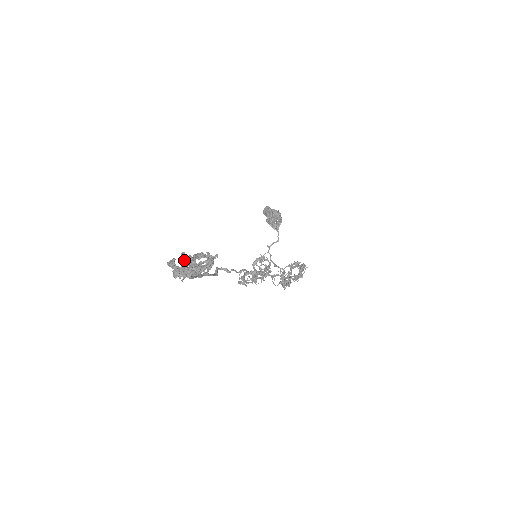
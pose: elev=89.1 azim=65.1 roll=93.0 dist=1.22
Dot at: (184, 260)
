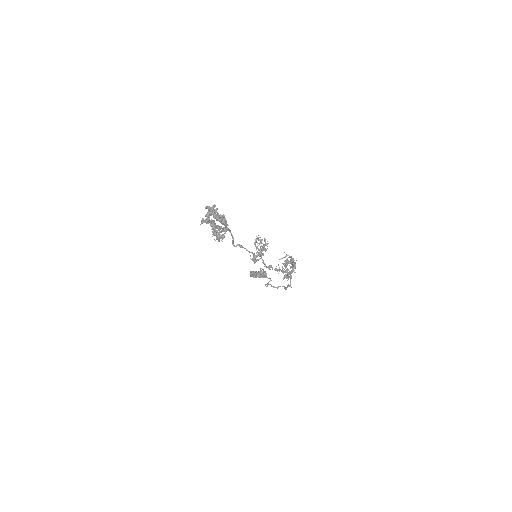
Dot at: (208, 208)
